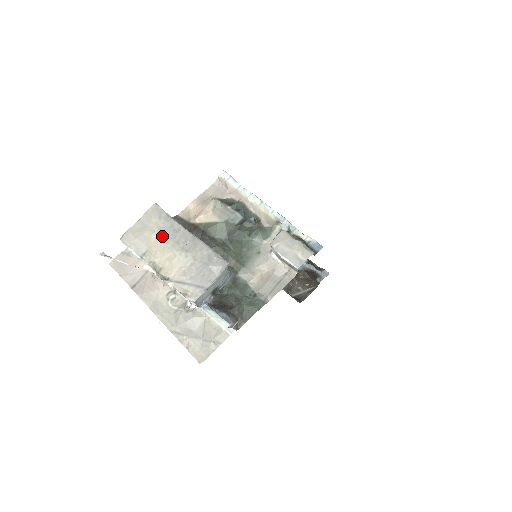
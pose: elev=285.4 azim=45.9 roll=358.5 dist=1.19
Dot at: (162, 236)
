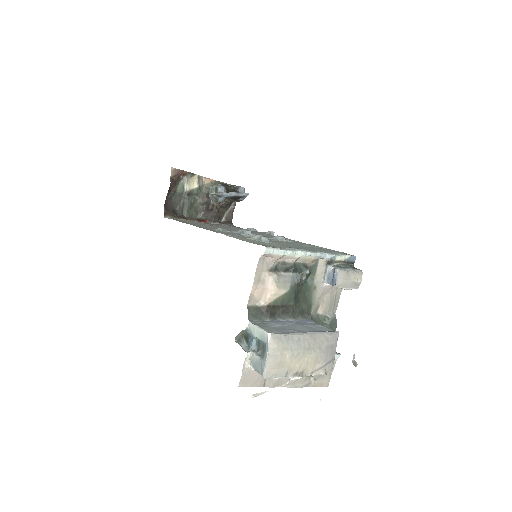
Dot at: (293, 353)
